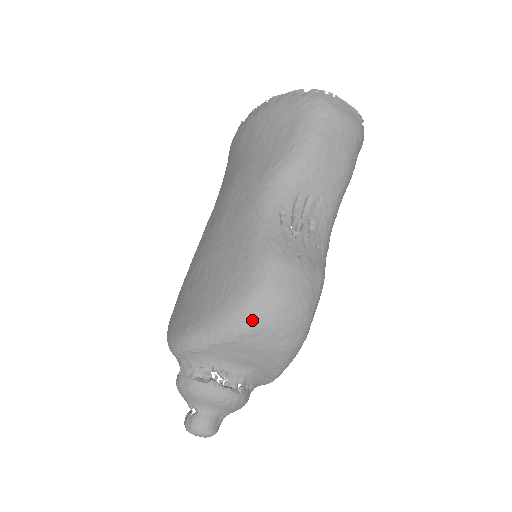
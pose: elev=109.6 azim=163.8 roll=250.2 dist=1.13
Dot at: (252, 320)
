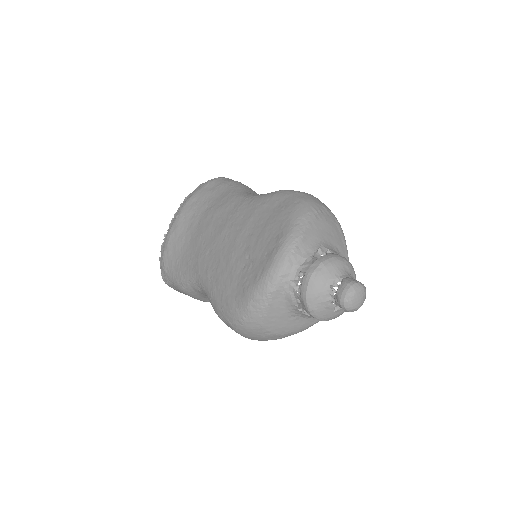
Dot at: (312, 202)
